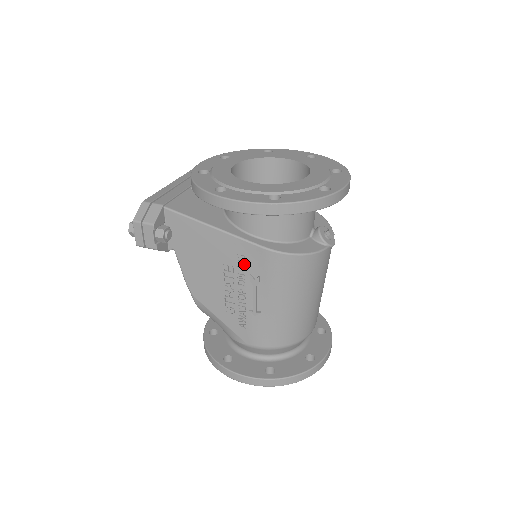
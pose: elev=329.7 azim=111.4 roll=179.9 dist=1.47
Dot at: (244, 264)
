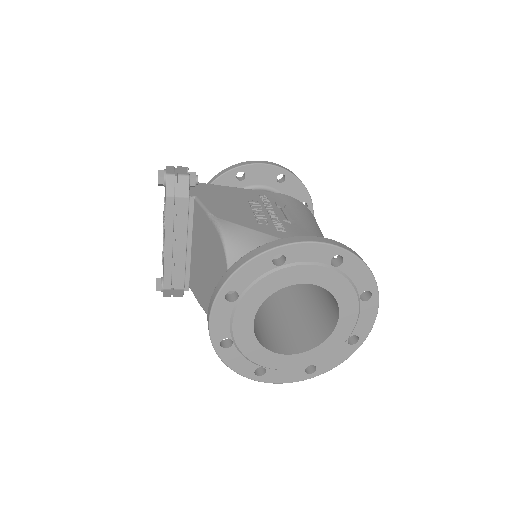
Dot at: (268, 198)
